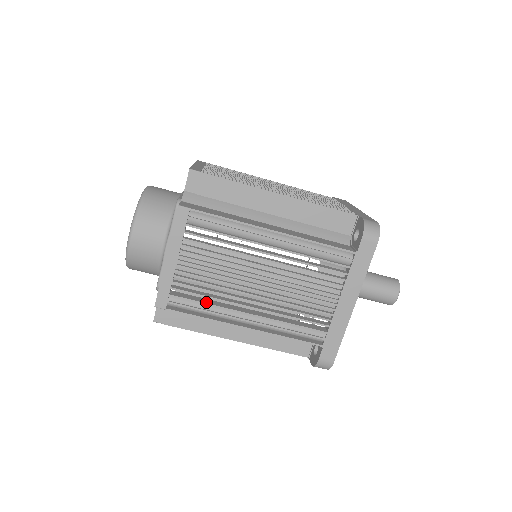
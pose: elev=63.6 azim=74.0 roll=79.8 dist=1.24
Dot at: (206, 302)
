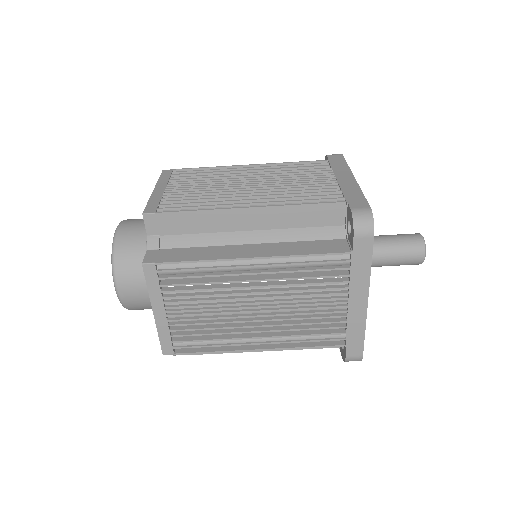
Dot at: (210, 338)
